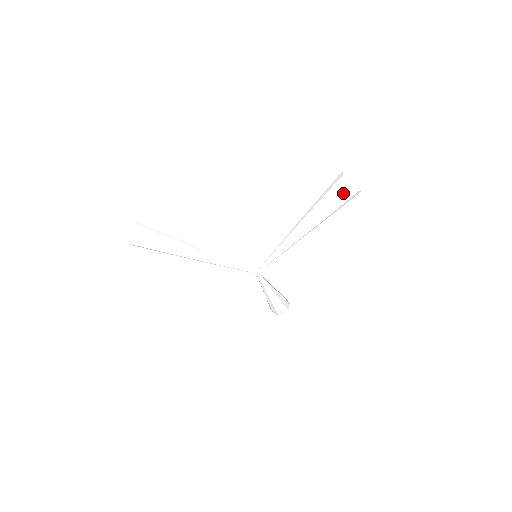
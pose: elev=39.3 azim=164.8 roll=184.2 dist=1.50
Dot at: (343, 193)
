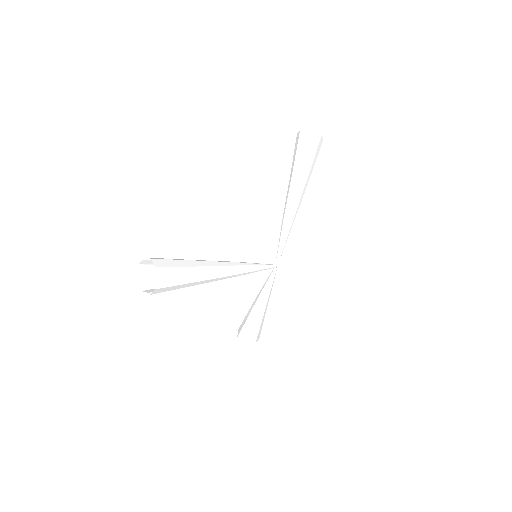
Dot at: (316, 145)
